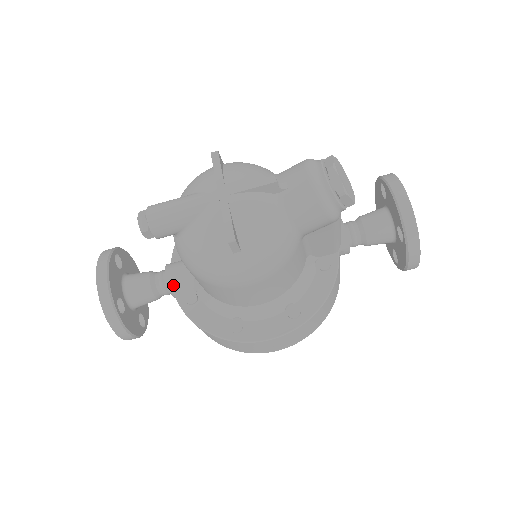
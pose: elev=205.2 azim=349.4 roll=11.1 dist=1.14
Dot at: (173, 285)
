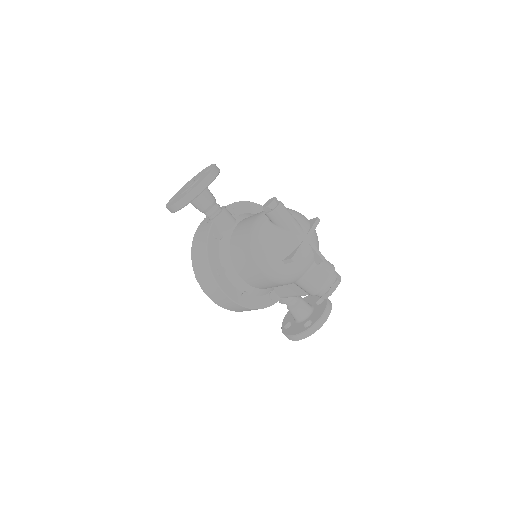
Dot at: (219, 219)
